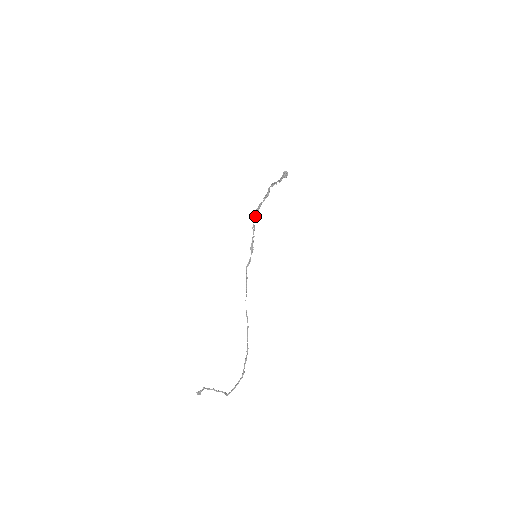
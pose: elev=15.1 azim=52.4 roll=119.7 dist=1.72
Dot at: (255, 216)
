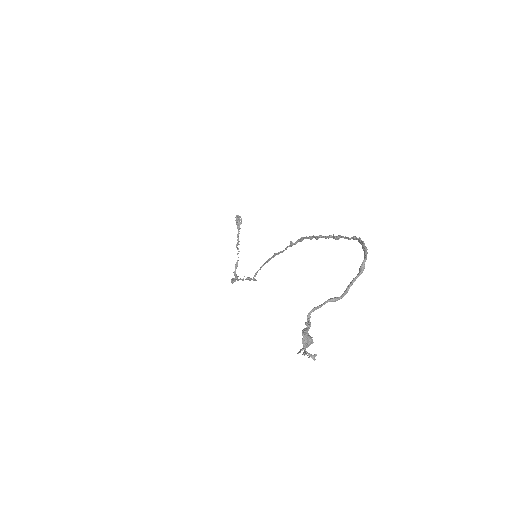
Dot at: (233, 279)
